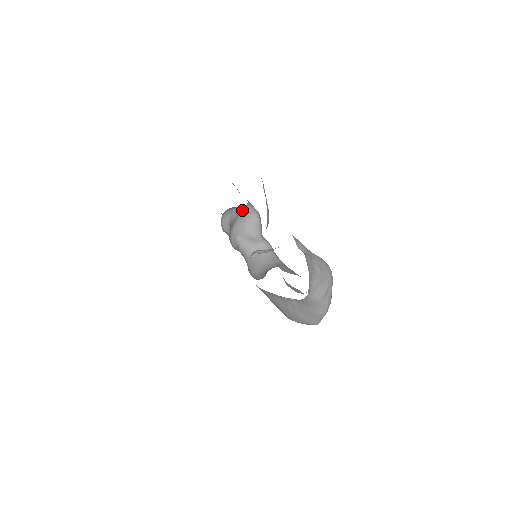
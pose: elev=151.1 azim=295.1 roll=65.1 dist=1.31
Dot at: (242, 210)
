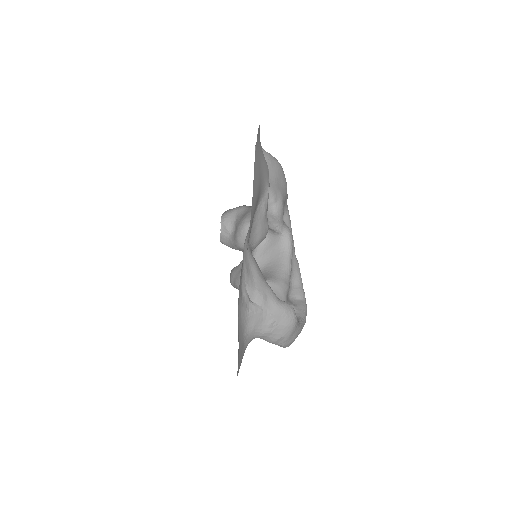
Dot at: occluded
